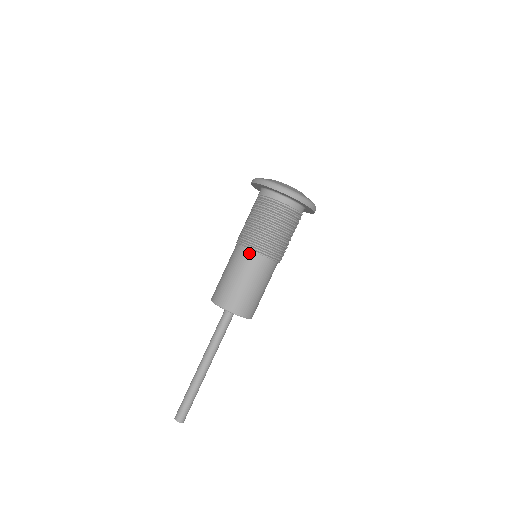
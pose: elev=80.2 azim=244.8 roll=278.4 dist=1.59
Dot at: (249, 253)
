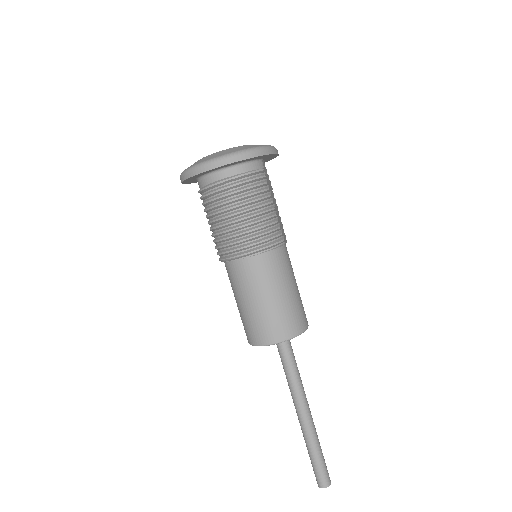
Dot at: (239, 264)
